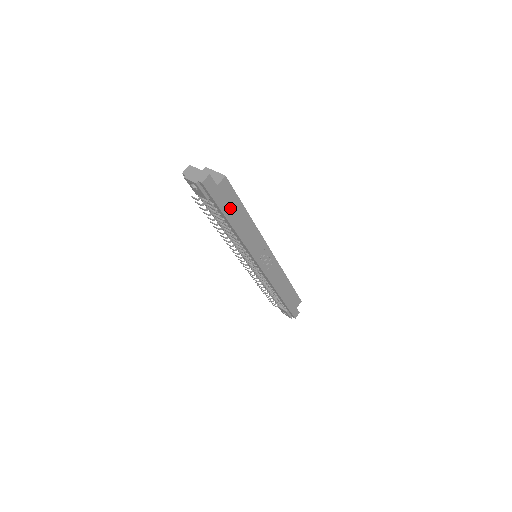
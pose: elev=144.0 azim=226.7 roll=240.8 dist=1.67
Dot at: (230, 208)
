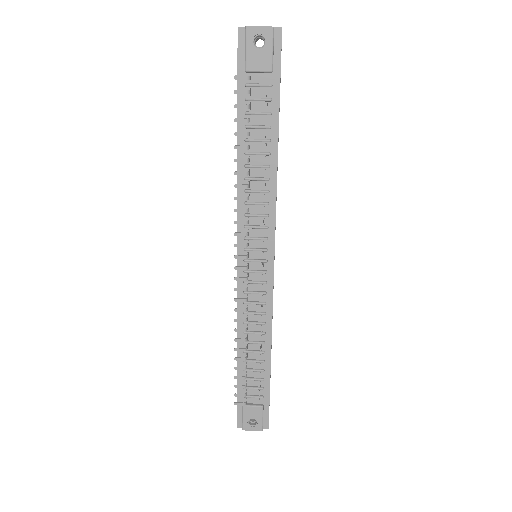
Dot at: occluded
